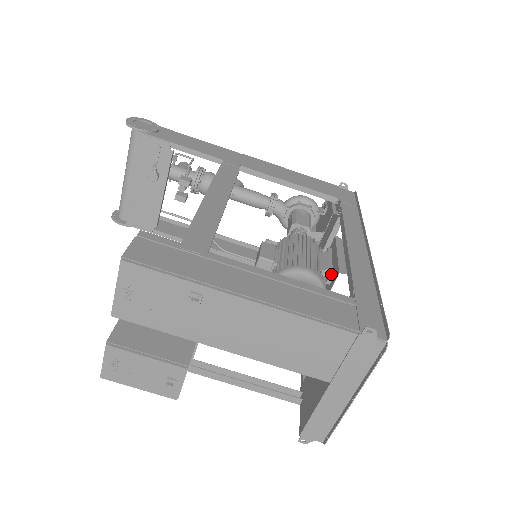
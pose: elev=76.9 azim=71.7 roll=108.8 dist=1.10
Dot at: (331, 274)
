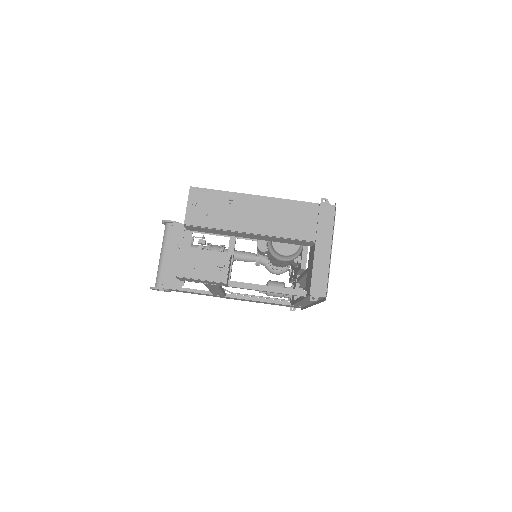
Dot at: occluded
